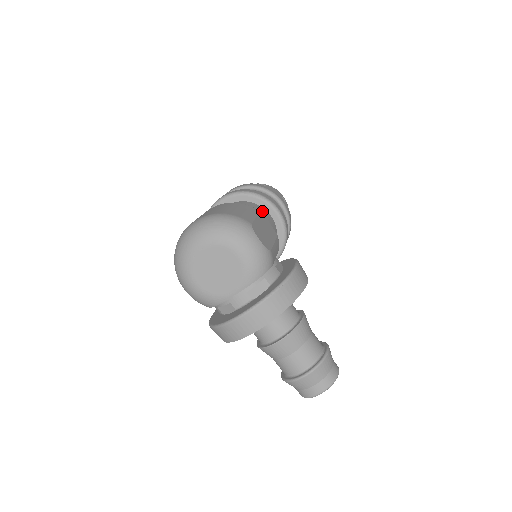
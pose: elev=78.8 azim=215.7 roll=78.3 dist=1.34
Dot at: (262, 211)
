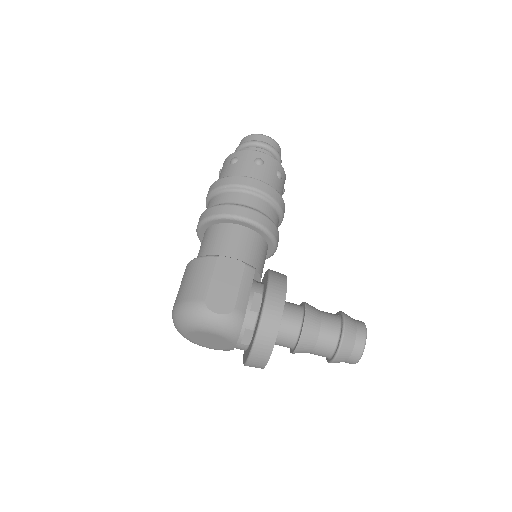
Dot at: (228, 233)
